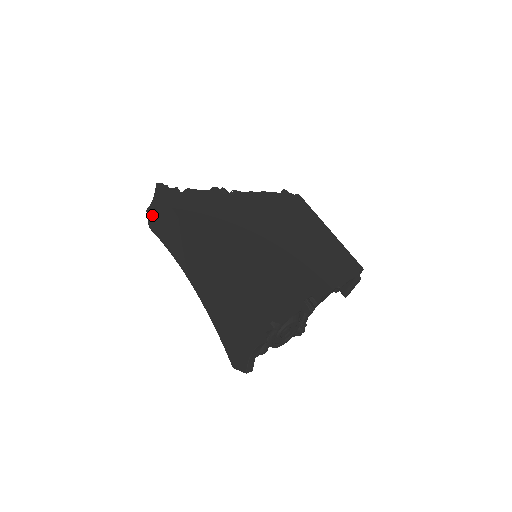
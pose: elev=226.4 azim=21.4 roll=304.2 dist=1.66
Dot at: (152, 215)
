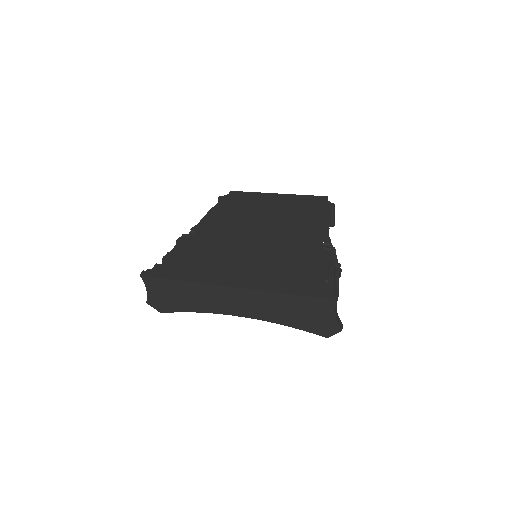
Dot at: (156, 301)
